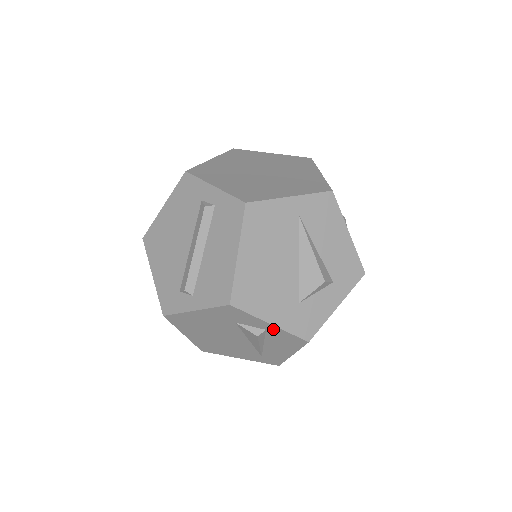
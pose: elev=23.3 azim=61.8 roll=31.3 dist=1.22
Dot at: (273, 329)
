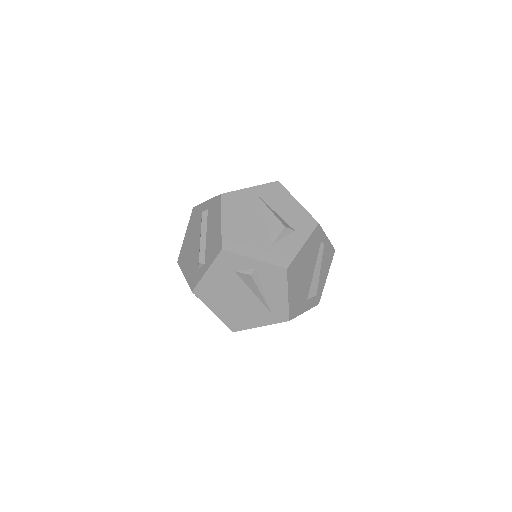
Dot at: (259, 265)
